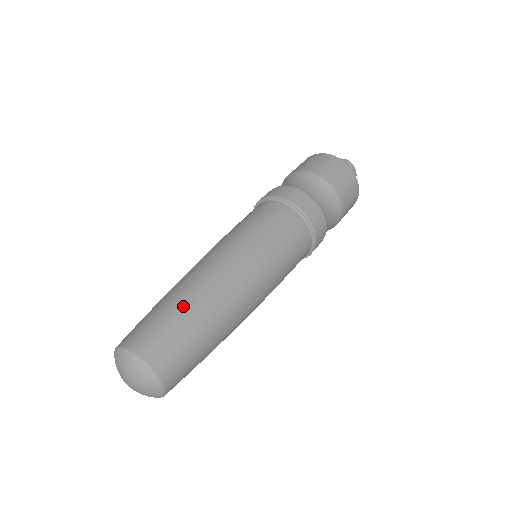
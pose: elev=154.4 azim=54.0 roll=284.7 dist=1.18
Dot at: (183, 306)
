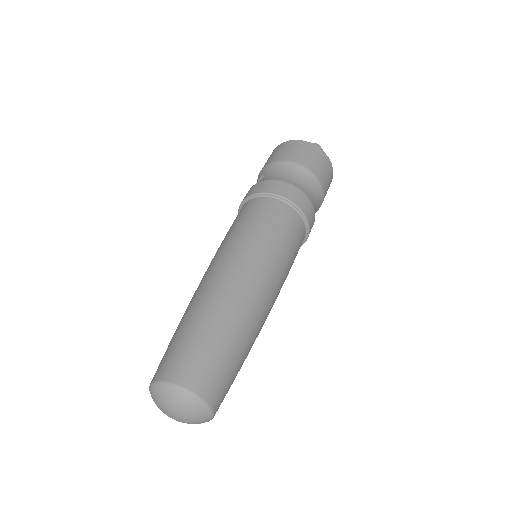
Dot at: (217, 327)
